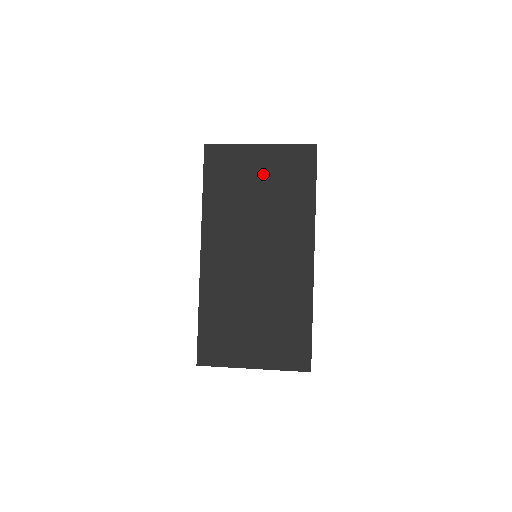
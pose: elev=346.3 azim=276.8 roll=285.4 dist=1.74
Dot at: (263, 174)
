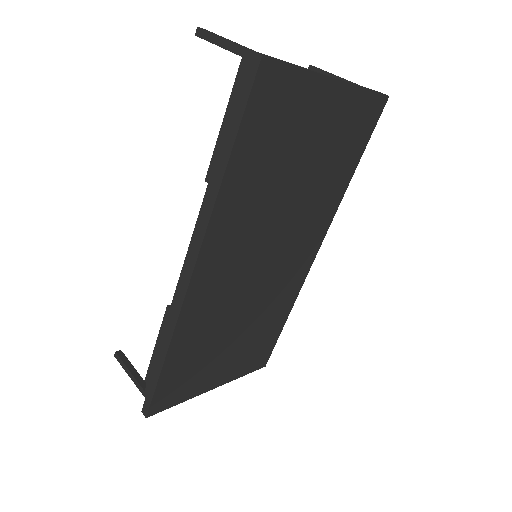
Dot at: (319, 136)
